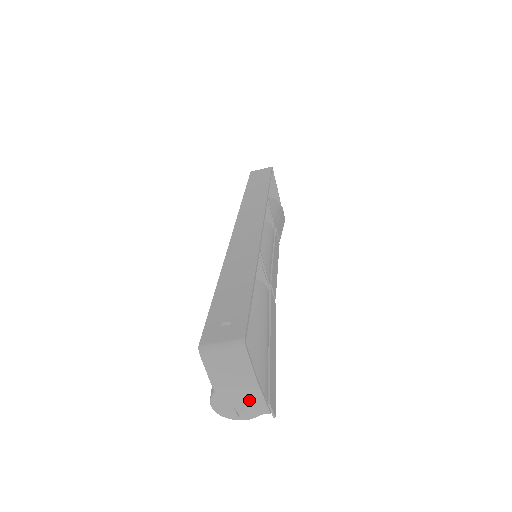
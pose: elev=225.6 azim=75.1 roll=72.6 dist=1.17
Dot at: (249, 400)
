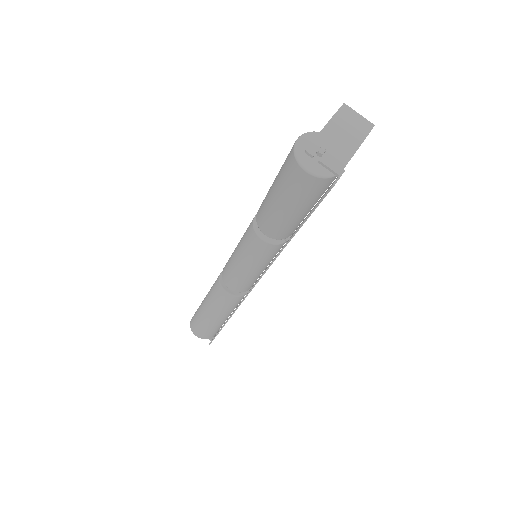
Dot at: (339, 151)
